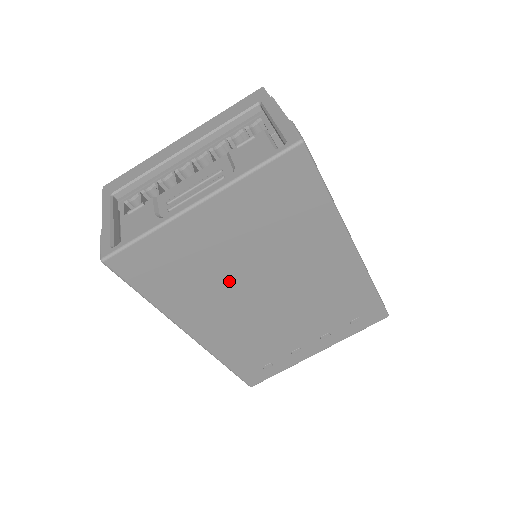
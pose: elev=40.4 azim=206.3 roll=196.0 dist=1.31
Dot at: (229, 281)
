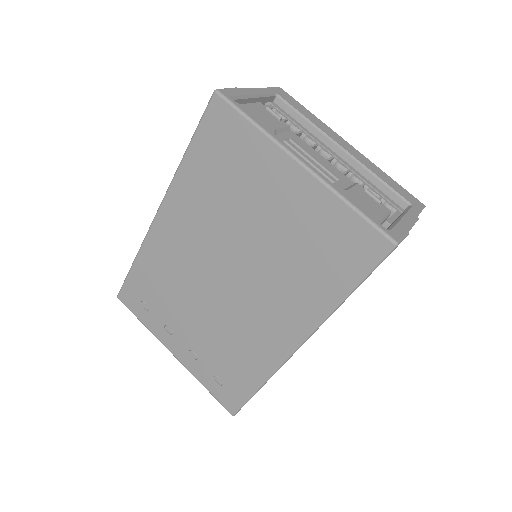
Dot at: (228, 227)
